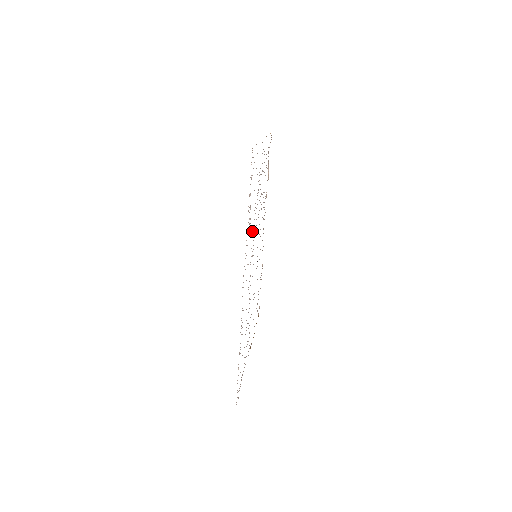
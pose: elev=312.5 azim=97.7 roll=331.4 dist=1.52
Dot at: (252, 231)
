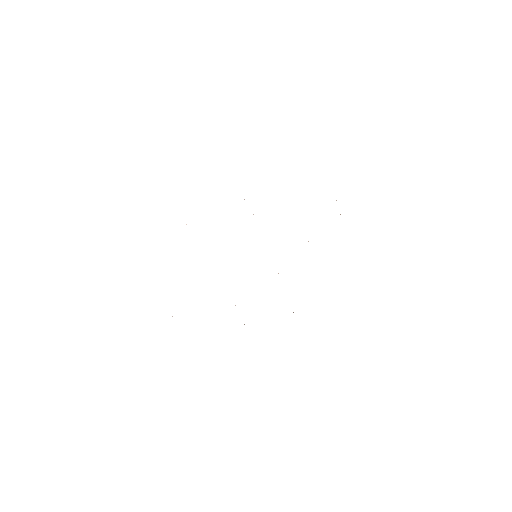
Dot at: occluded
